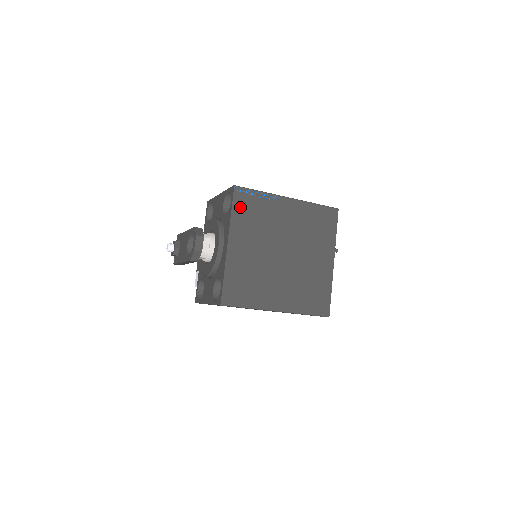
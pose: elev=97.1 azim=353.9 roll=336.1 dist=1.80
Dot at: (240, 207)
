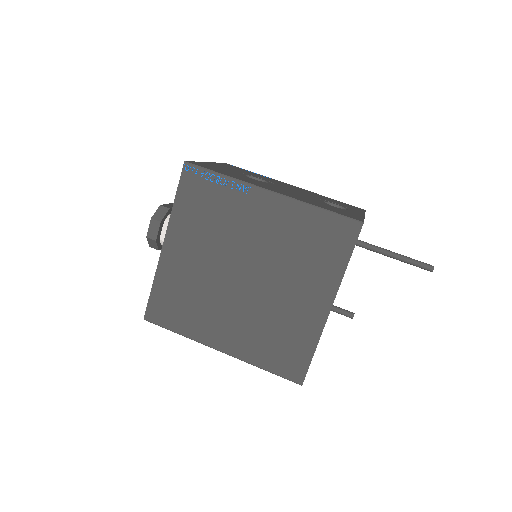
Dot at: (188, 195)
